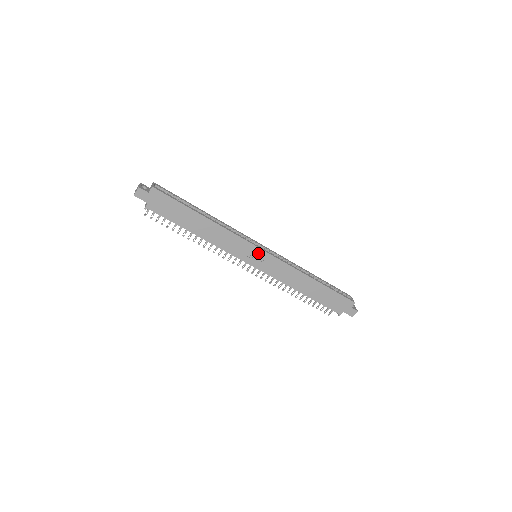
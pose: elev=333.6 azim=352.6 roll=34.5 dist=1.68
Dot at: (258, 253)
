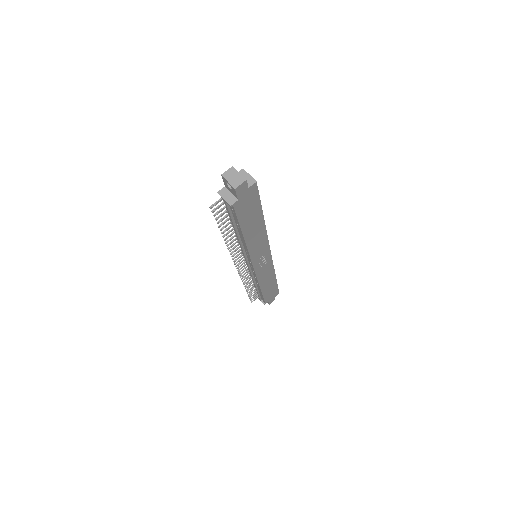
Dot at: (266, 256)
